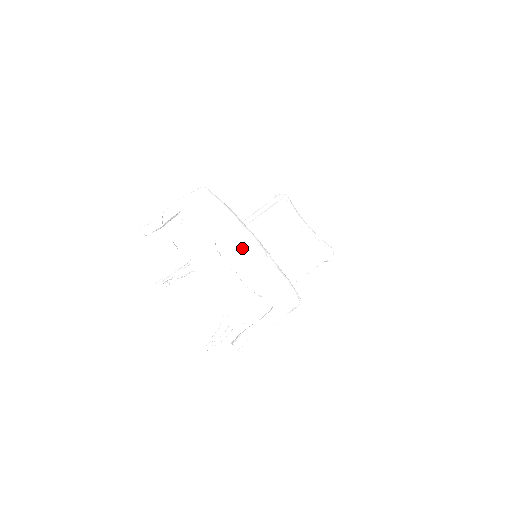
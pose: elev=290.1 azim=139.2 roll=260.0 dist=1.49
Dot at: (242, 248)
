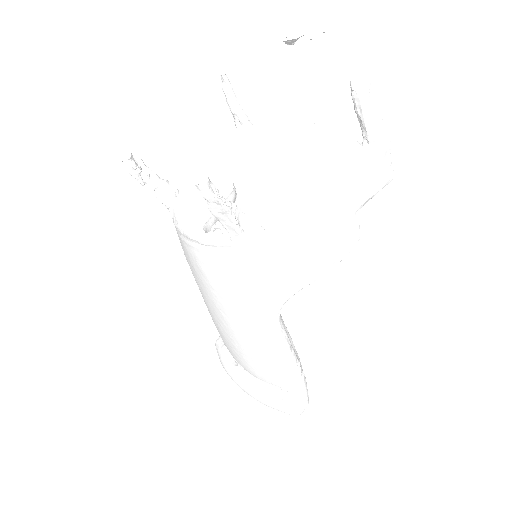
Dot at: occluded
